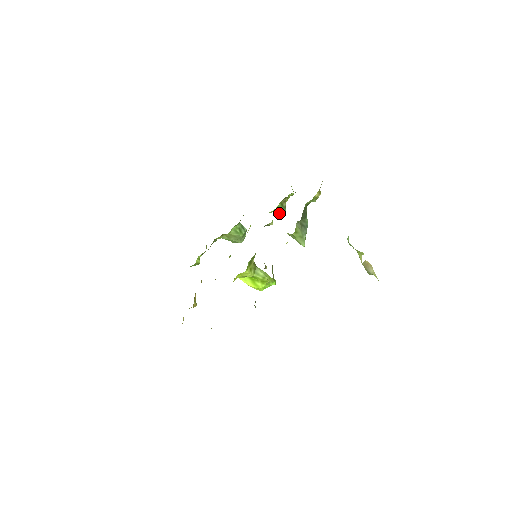
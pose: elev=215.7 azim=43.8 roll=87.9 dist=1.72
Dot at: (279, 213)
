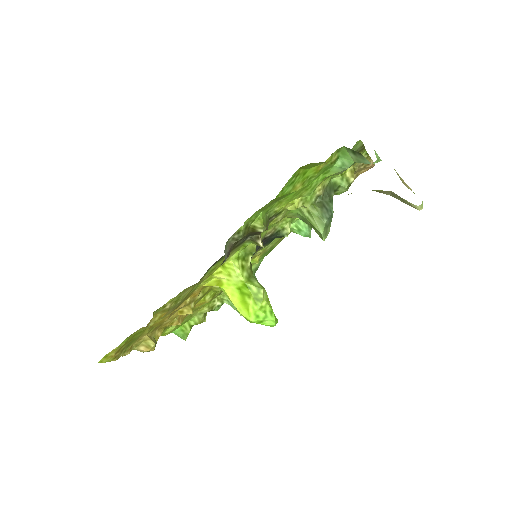
Dot at: (302, 229)
